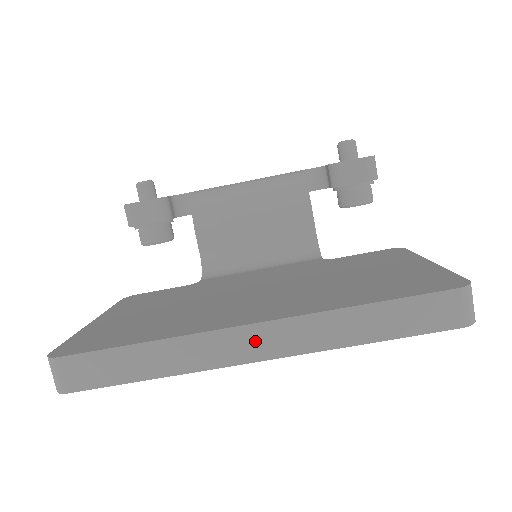
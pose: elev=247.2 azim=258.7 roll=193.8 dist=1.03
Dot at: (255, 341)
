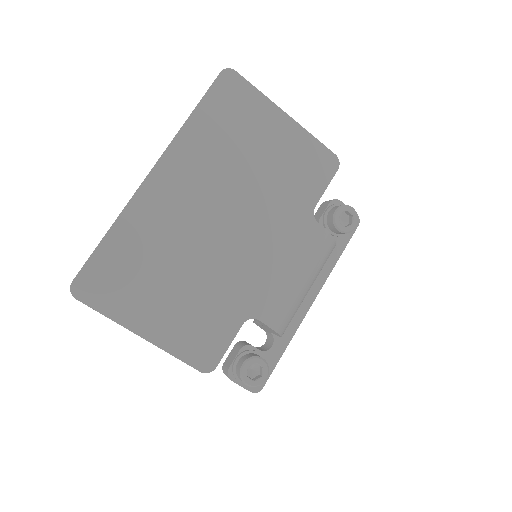
Dot at: occluded
